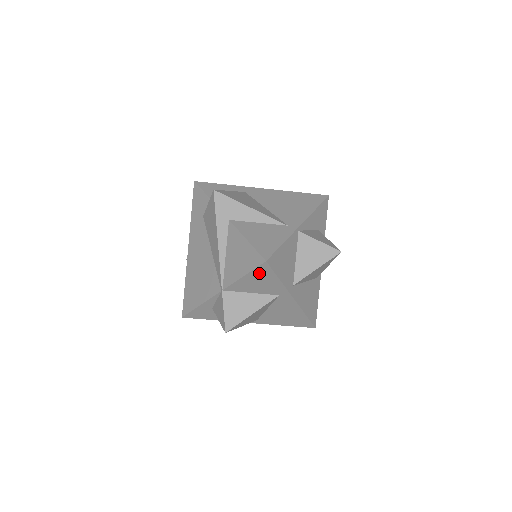
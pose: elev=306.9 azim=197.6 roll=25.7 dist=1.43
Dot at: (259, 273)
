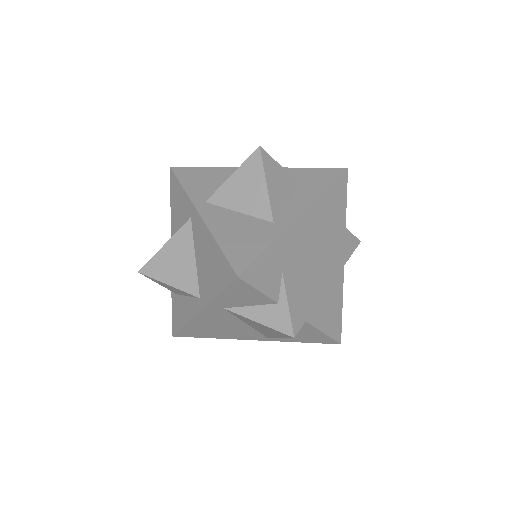
Dot at: (174, 191)
